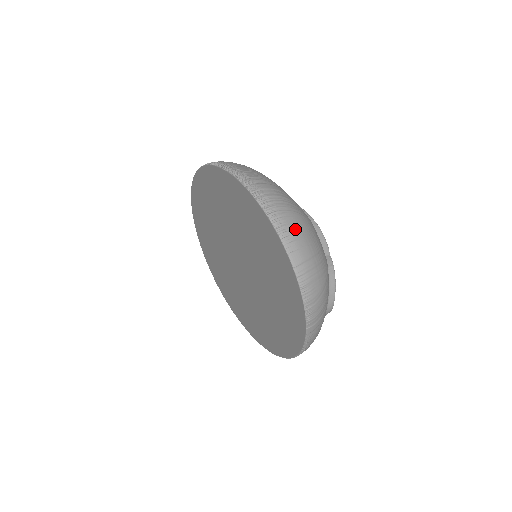
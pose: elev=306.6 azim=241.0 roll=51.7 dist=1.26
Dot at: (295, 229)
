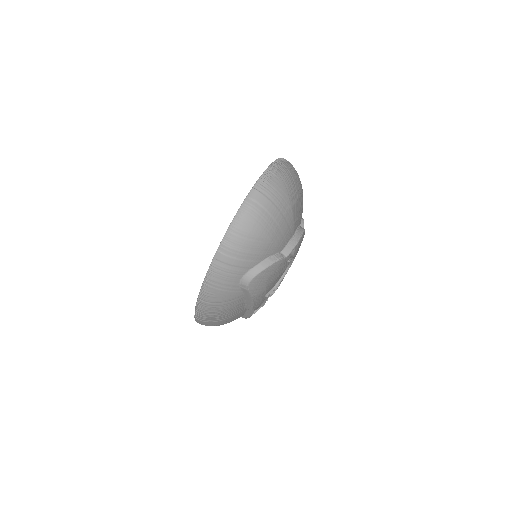
Dot at: (273, 186)
